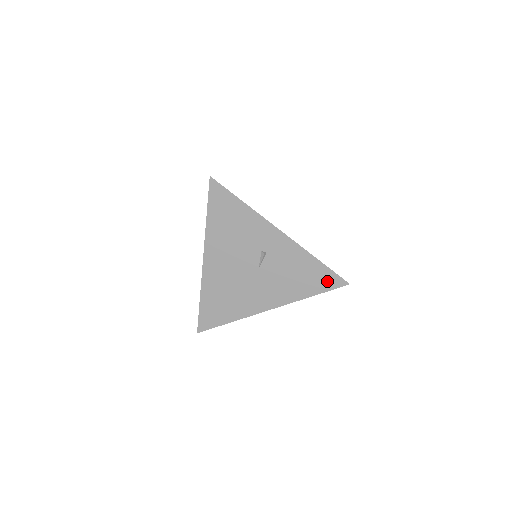
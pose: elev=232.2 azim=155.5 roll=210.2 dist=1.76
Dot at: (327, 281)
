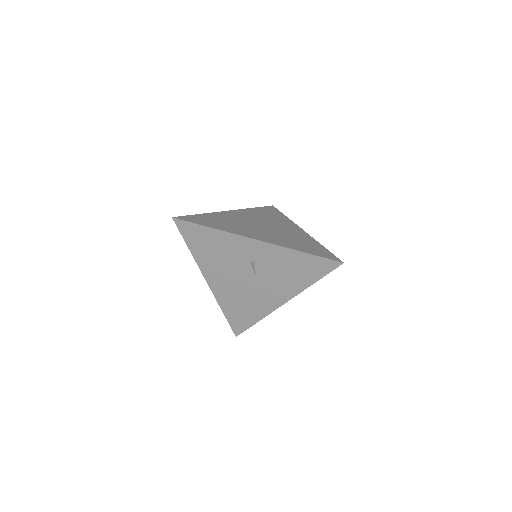
Dot at: (321, 267)
